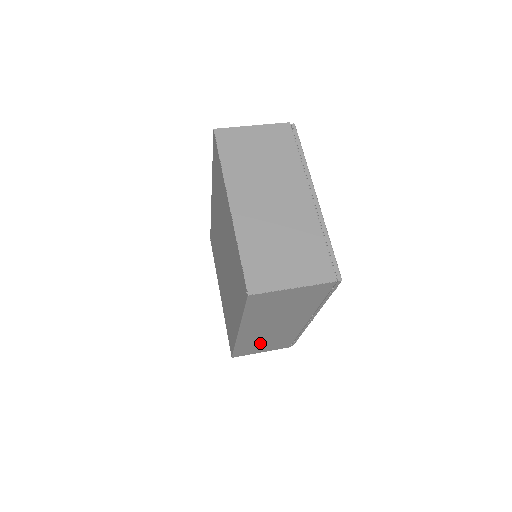
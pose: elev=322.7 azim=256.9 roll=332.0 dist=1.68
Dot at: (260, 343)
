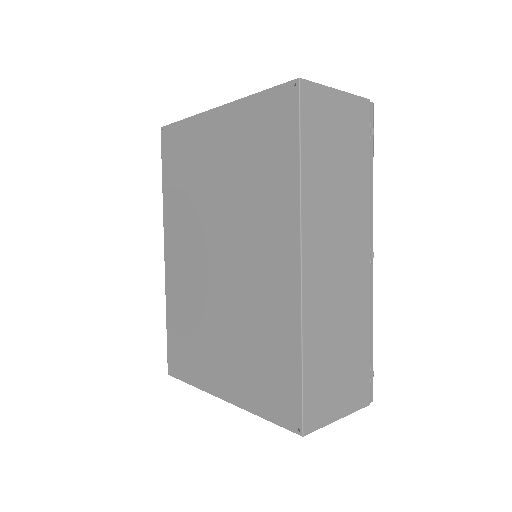
Dot at: (332, 349)
